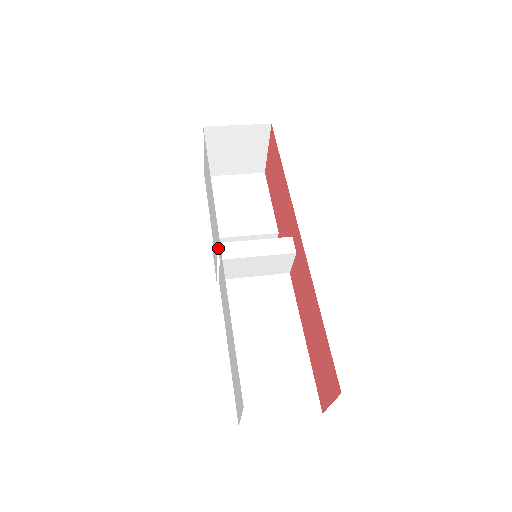
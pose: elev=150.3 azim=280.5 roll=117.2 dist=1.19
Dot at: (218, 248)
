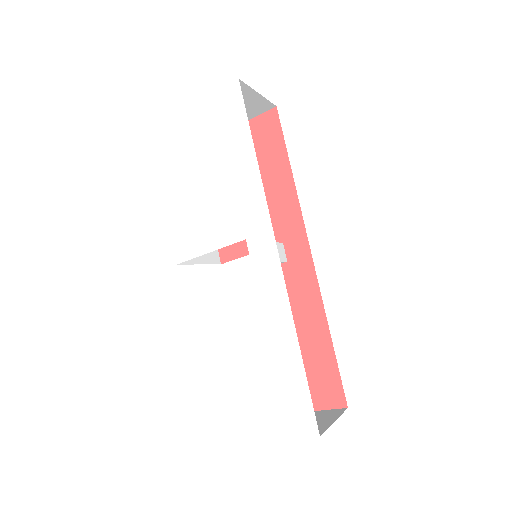
Dot at: (251, 247)
